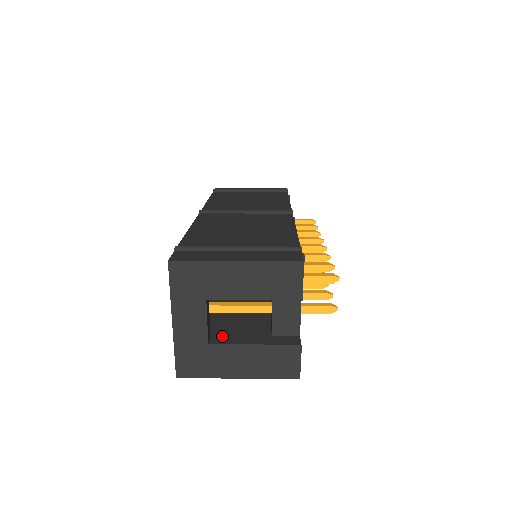
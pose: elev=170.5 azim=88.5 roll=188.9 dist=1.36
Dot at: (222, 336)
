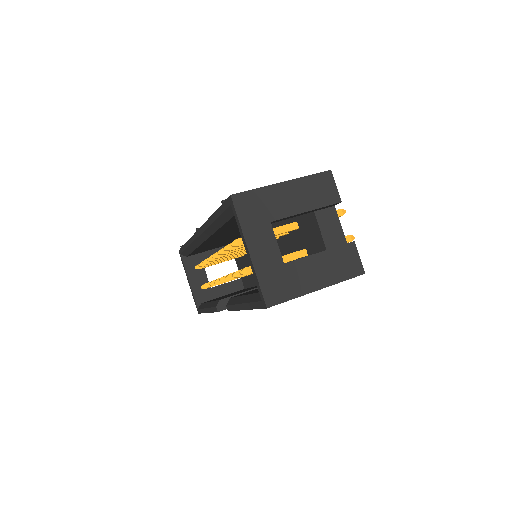
Dot at: occluded
